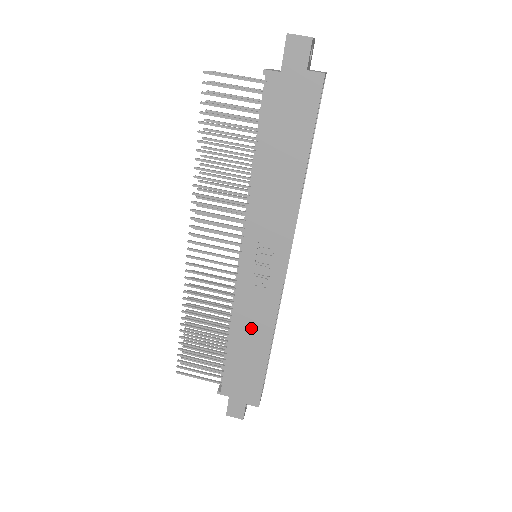
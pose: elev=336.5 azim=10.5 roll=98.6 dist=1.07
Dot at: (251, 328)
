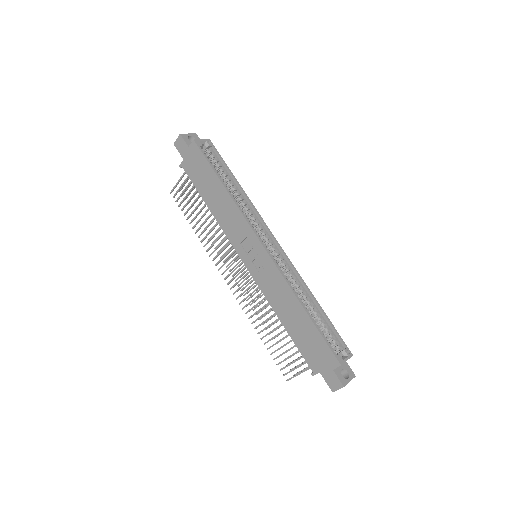
Dot at: (283, 303)
